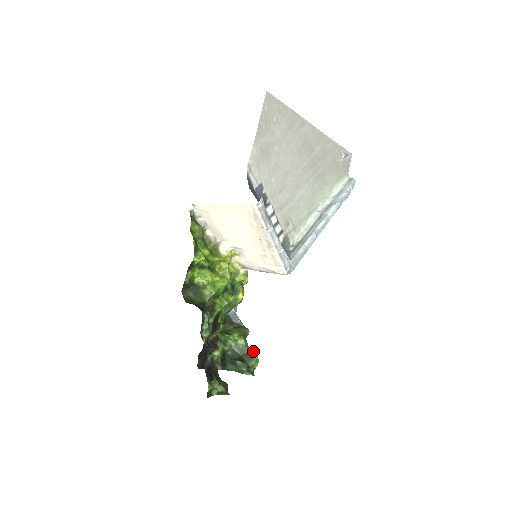
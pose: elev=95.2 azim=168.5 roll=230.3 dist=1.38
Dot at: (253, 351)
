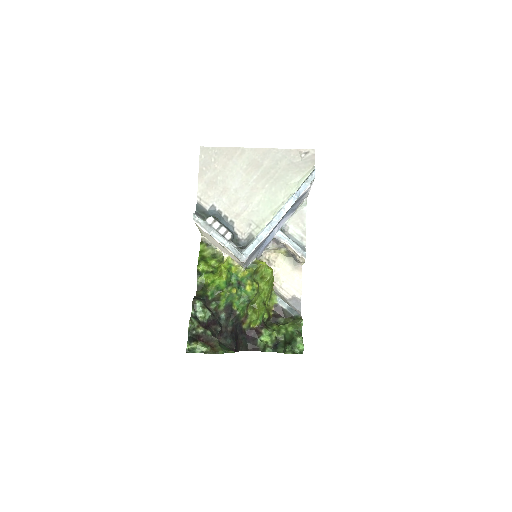
Dot at: (299, 335)
